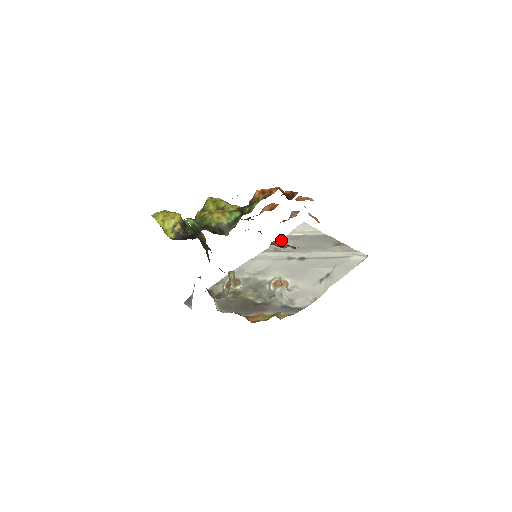
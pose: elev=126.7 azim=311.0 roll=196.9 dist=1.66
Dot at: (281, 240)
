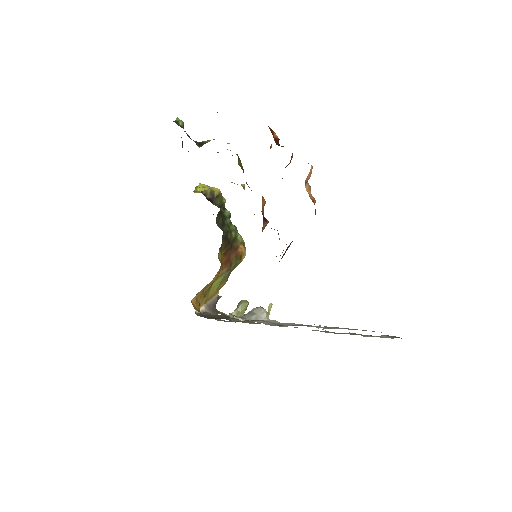
Dot at: occluded
